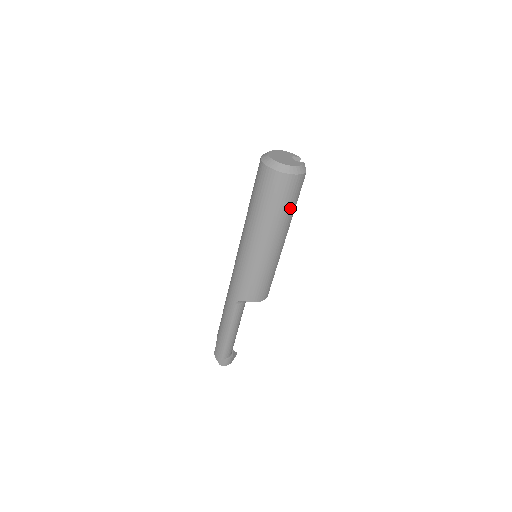
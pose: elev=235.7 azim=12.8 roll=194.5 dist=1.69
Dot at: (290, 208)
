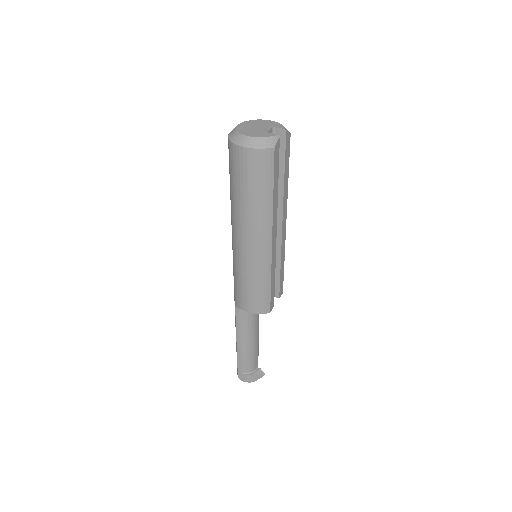
Dot at: (260, 195)
